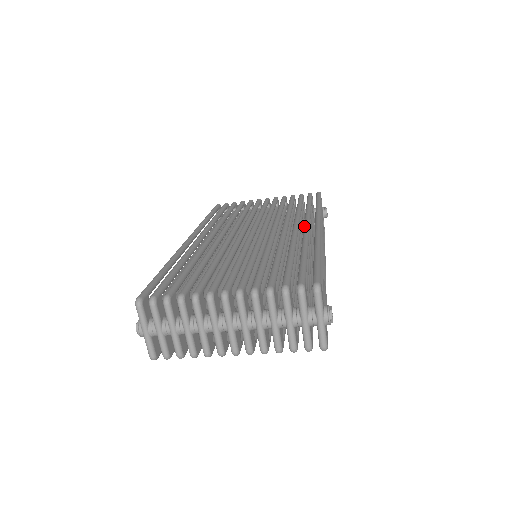
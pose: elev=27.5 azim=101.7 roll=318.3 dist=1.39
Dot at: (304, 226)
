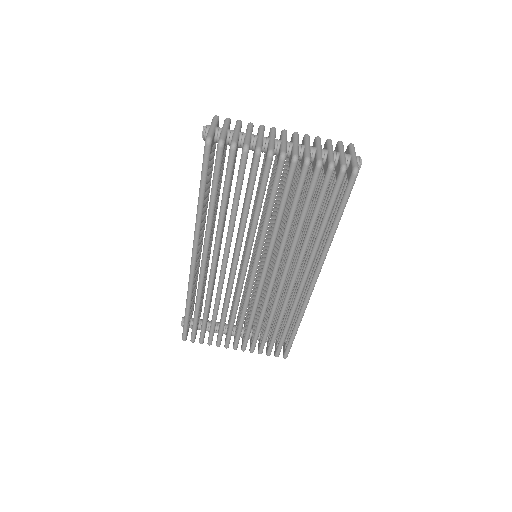
Dot at: occluded
